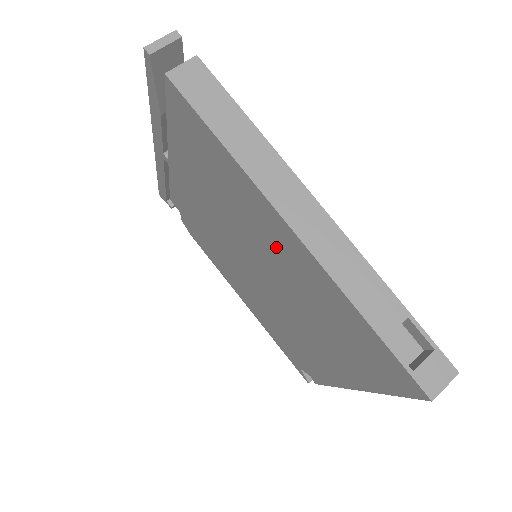
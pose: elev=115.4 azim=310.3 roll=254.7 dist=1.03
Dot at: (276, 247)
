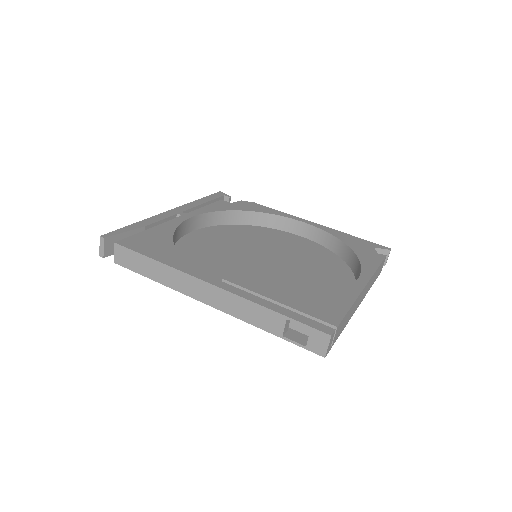
Dot at: occluded
